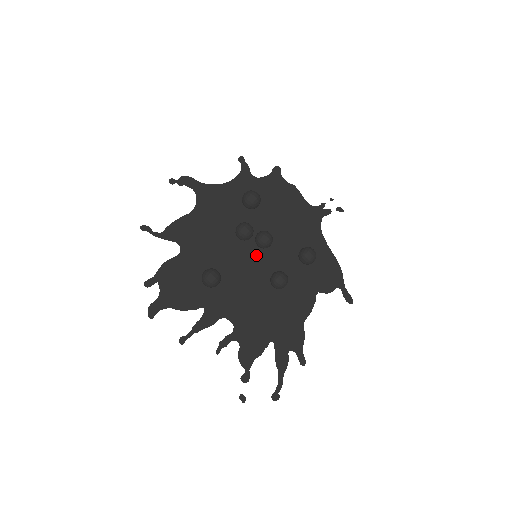
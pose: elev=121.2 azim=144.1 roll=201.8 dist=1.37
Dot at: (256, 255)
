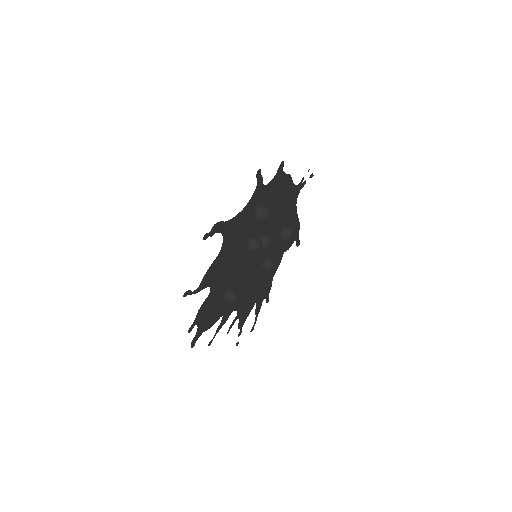
Dot at: (256, 255)
